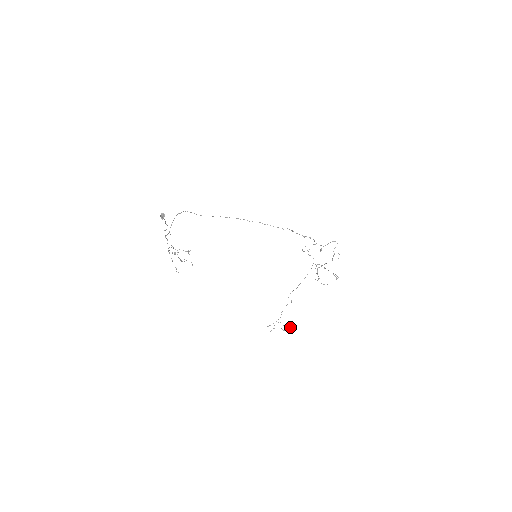
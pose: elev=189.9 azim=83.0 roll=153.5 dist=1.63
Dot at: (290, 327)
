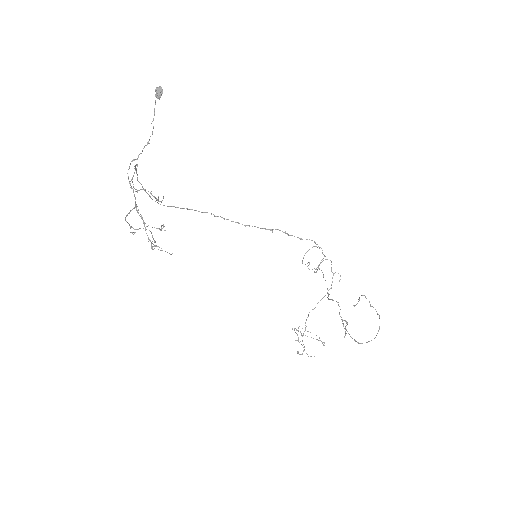
Dot at: occluded
